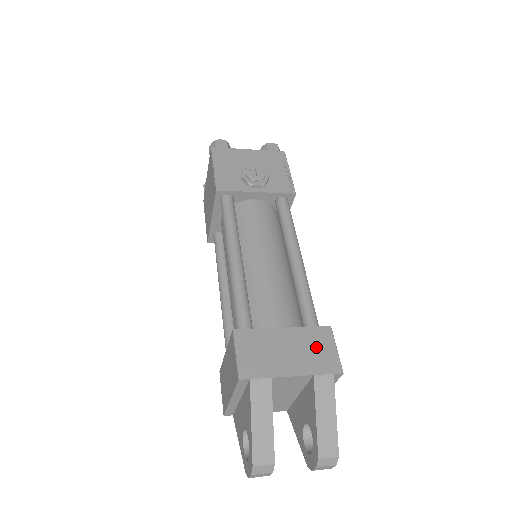
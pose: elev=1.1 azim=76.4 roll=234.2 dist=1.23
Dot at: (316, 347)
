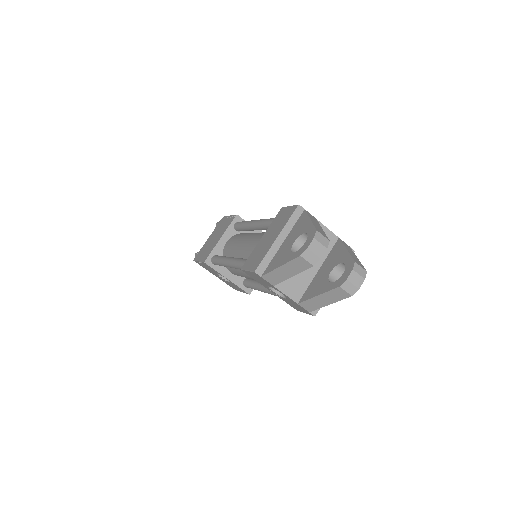
Dot at: occluded
